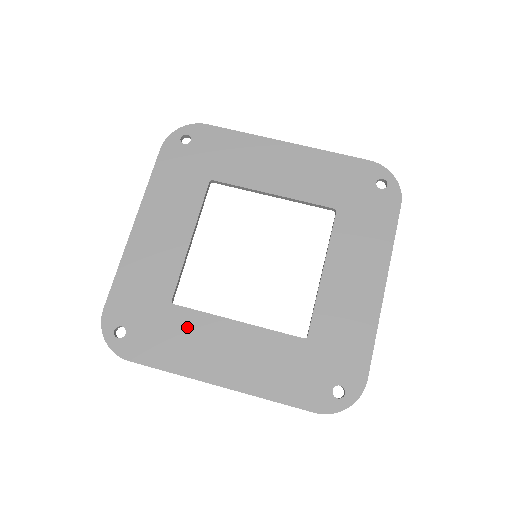
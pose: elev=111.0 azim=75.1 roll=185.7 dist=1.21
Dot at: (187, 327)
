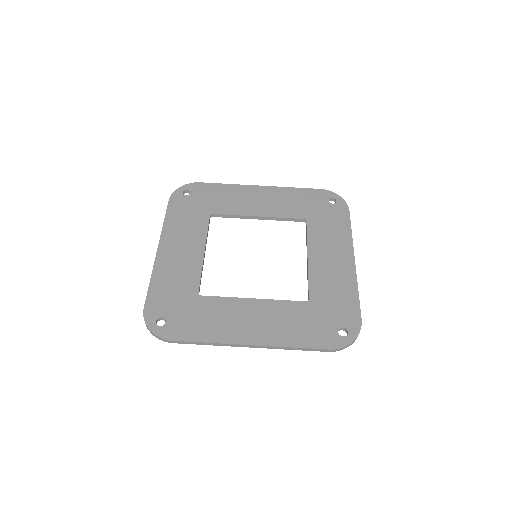
Dot at: (215, 309)
